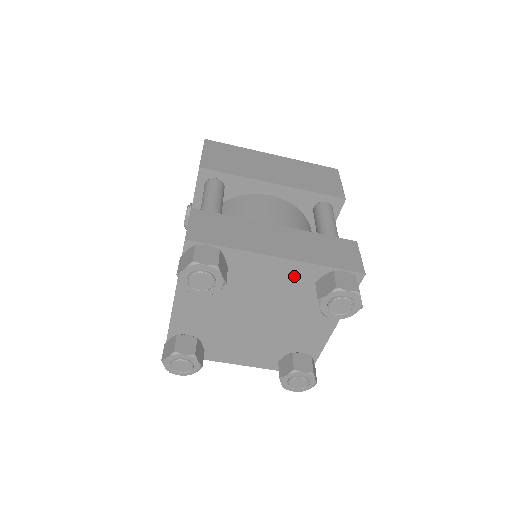
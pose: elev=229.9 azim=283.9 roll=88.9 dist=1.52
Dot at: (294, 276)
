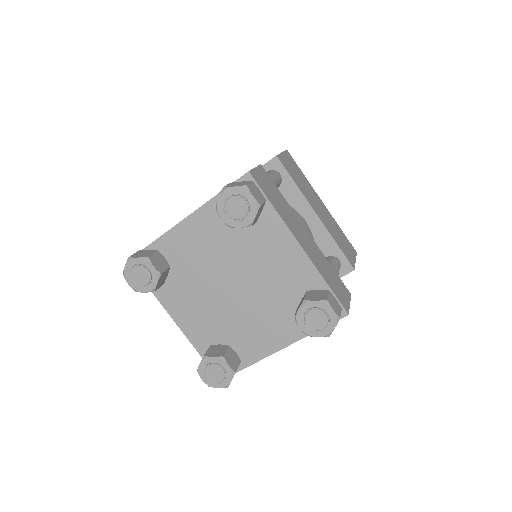
Dot at: (296, 272)
